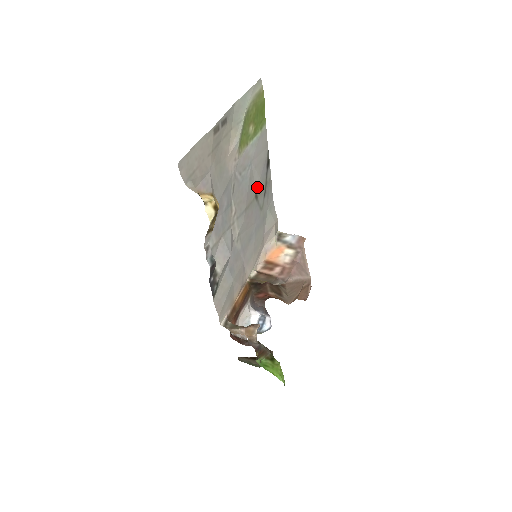
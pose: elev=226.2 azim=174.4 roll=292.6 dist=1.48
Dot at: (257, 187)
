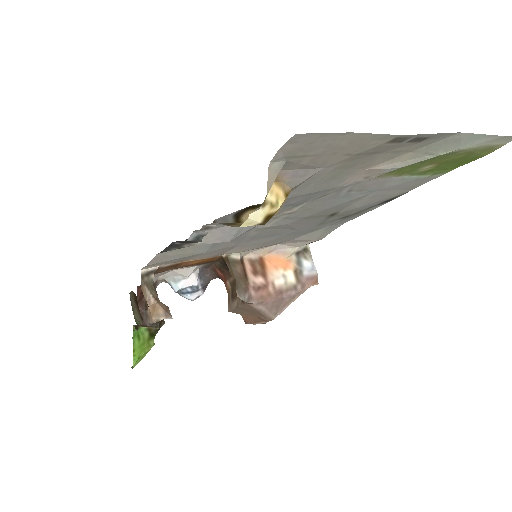
Dot at: (346, 209)
